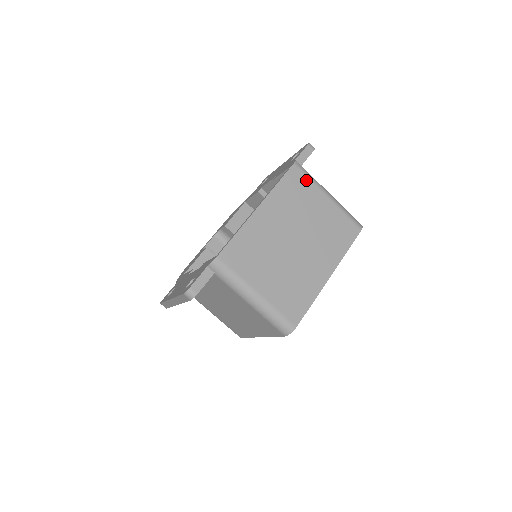
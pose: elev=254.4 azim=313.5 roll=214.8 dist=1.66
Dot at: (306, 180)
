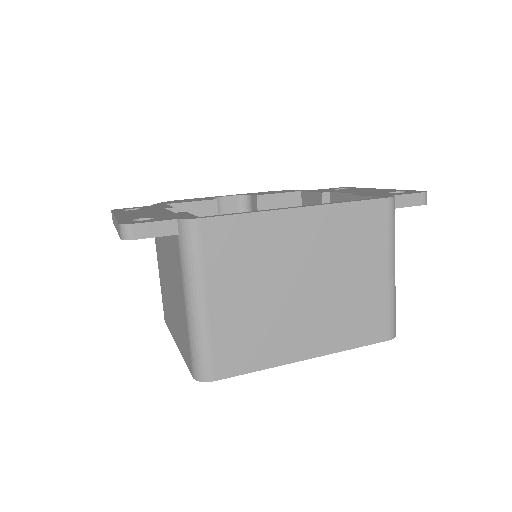
Dot at: (385, 229)
